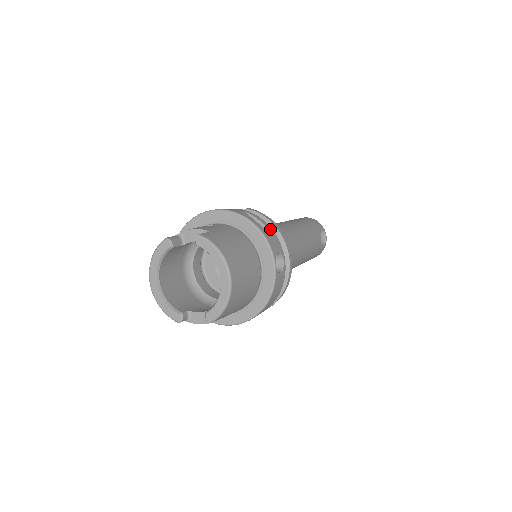
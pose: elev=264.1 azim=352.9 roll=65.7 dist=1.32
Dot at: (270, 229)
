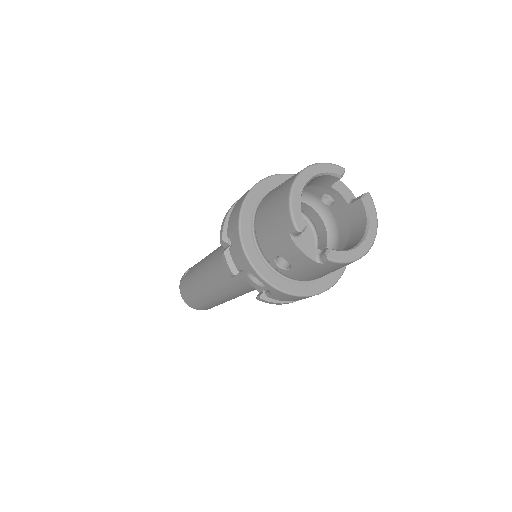
Dot at: occluded
